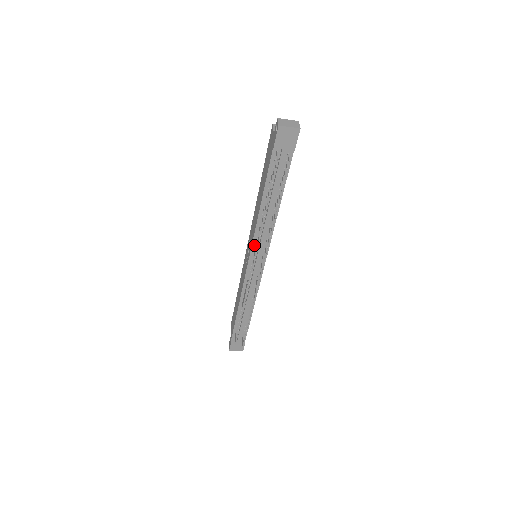
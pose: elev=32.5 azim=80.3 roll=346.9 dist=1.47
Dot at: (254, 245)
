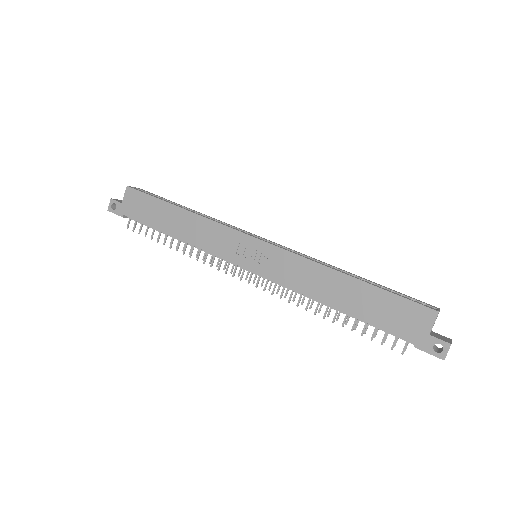
Dot at: (275, 281)
